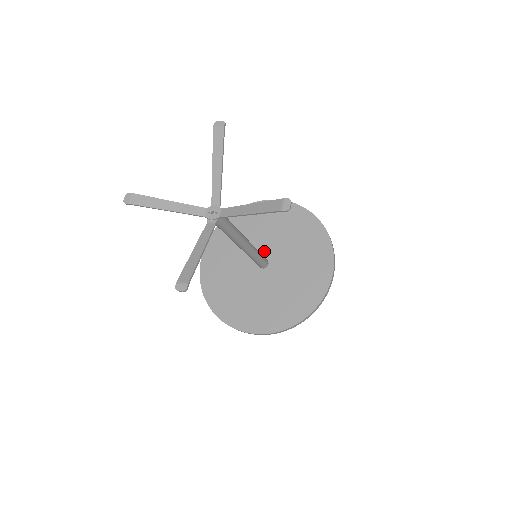
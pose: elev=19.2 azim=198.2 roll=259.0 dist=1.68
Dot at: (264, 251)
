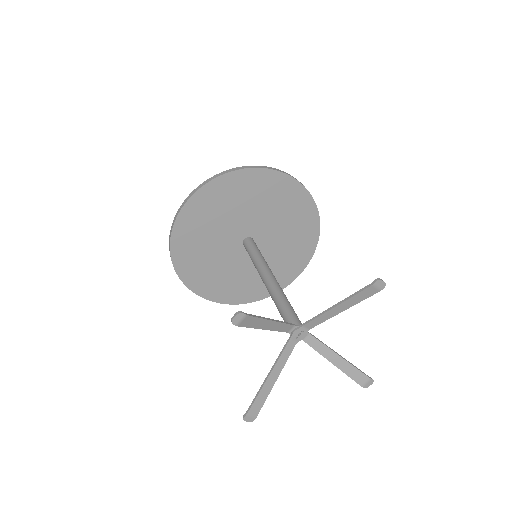
Dot at: (236, 237)
